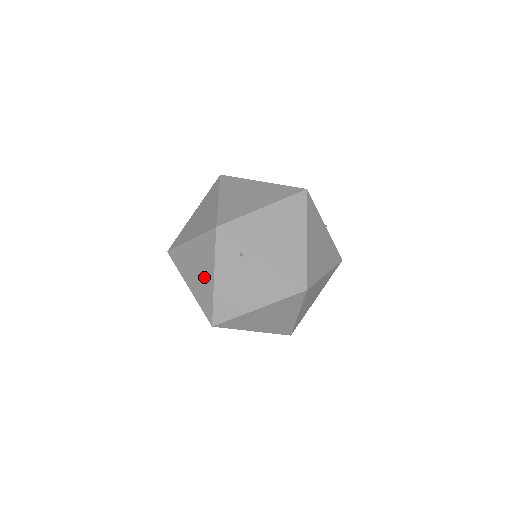
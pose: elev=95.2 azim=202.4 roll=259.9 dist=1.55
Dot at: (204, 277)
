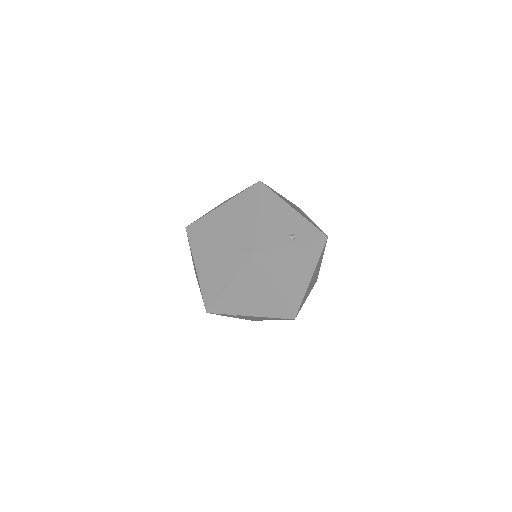
Dot at: occluded
